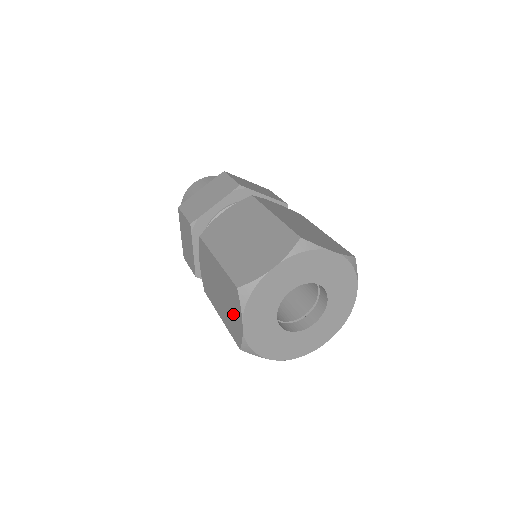
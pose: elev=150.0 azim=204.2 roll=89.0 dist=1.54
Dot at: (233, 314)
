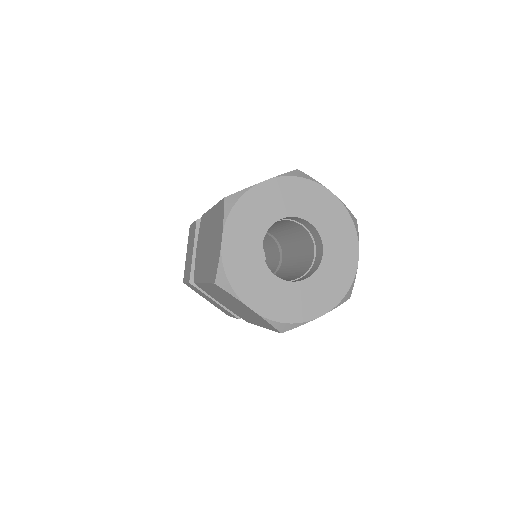
Dot at: (215, 244)
